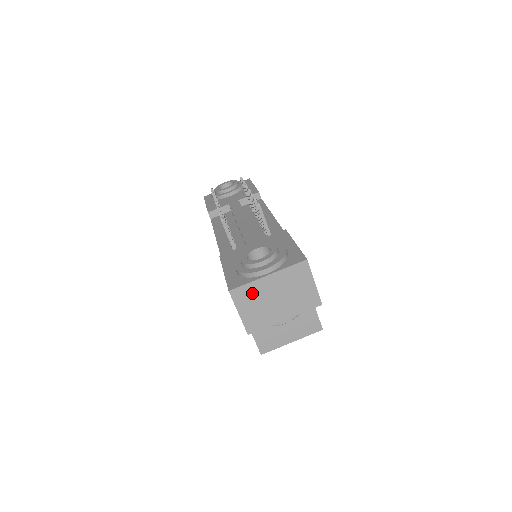
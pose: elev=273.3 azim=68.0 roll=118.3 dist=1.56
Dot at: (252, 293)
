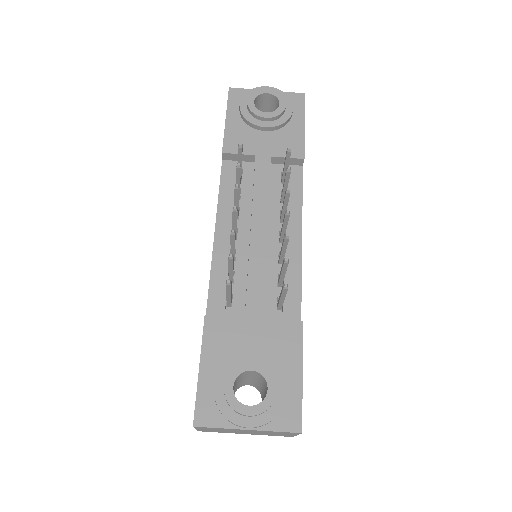
Dot at: (220, 429)
